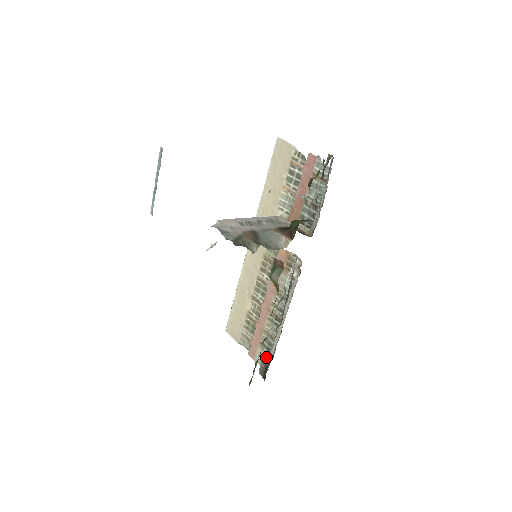
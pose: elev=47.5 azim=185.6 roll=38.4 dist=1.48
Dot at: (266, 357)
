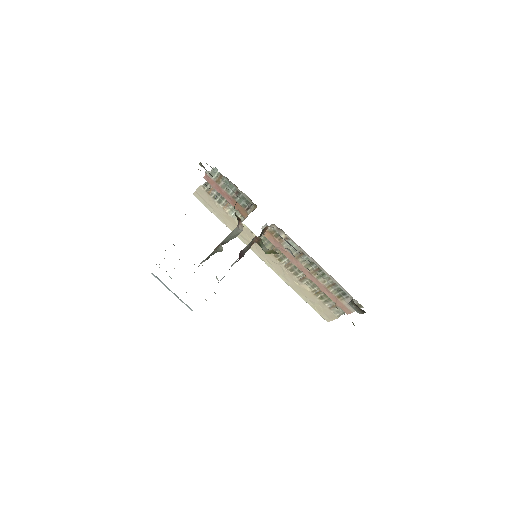
Dot at: (350, 300)
